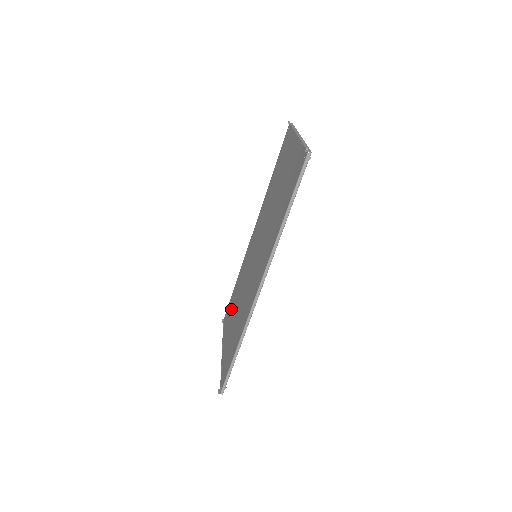
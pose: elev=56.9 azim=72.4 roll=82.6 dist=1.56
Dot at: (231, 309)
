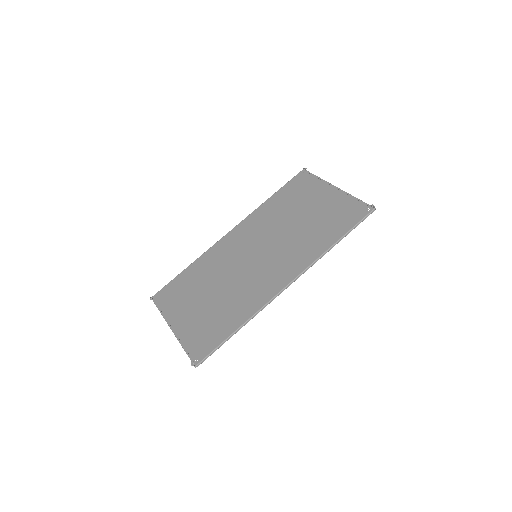
Dot at: (185, 291)
